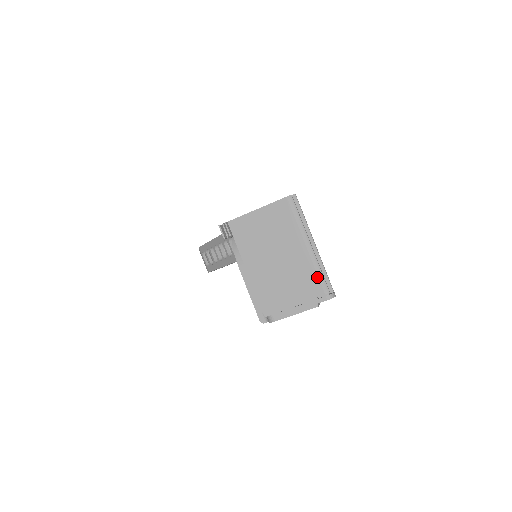
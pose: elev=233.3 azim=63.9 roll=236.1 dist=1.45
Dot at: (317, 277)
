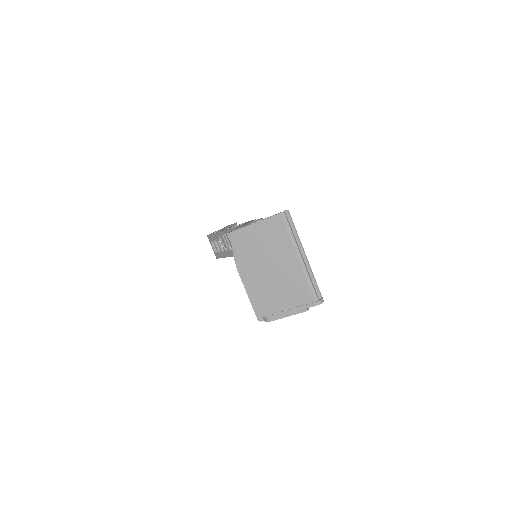
Dot at: (307, 286)
